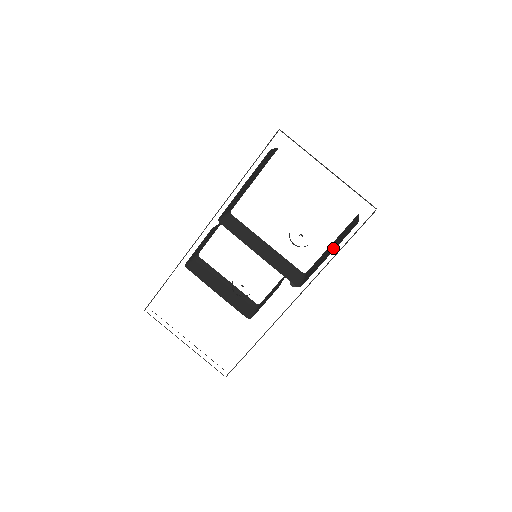
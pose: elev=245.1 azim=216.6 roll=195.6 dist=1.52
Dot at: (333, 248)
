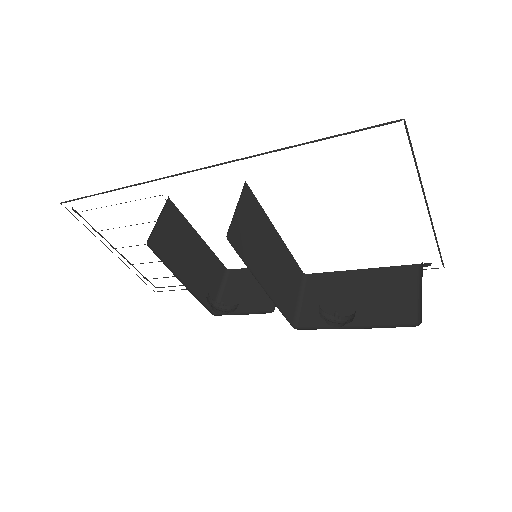
Dot at: (363, 311)
